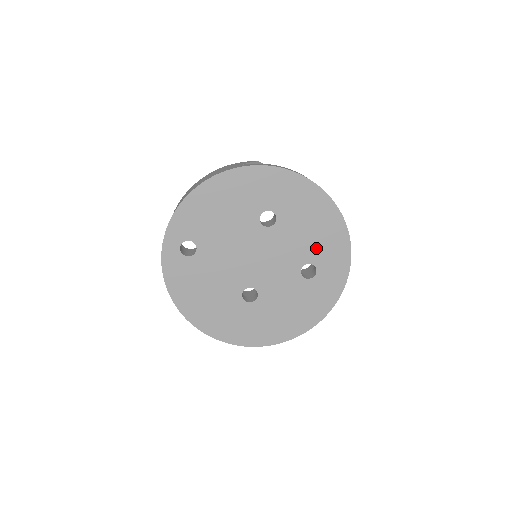
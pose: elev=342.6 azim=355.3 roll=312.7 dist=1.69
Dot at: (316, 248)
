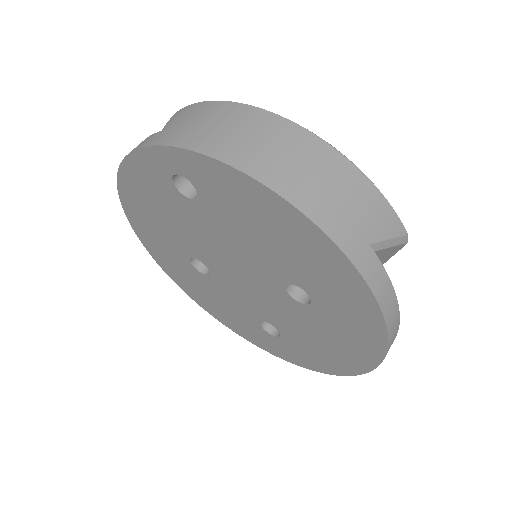
Dot at: (301, 341)
